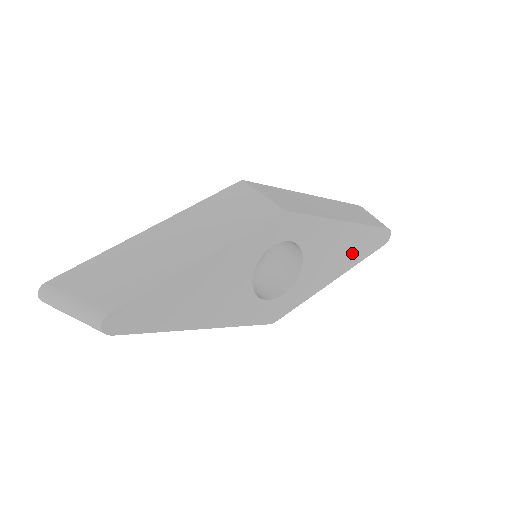
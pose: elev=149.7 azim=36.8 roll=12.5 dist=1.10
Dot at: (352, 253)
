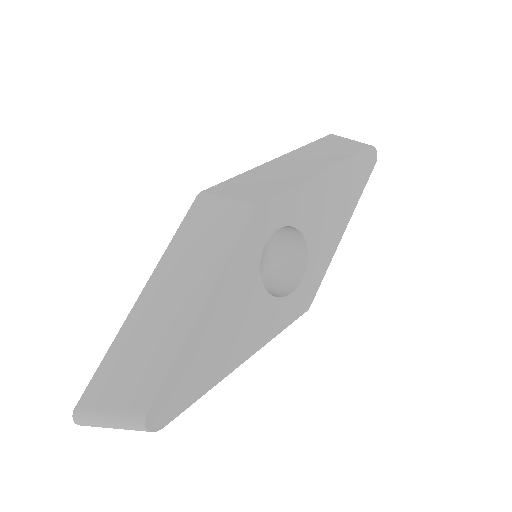
Dot at: (348, 194)
